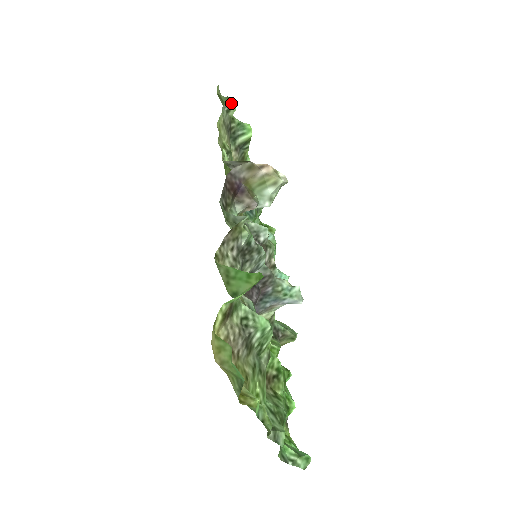
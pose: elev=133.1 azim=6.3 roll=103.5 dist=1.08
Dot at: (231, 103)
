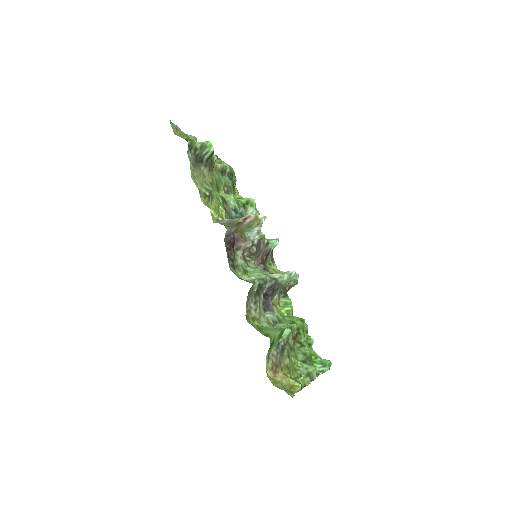
Dot at: (191, 142)
